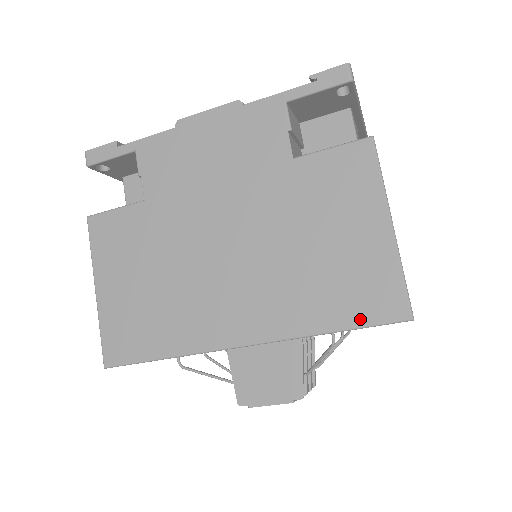
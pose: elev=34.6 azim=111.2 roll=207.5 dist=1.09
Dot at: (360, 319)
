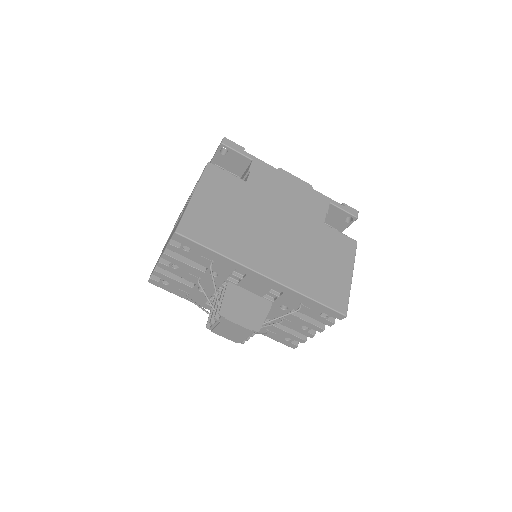
Dot at: (326, 301)
